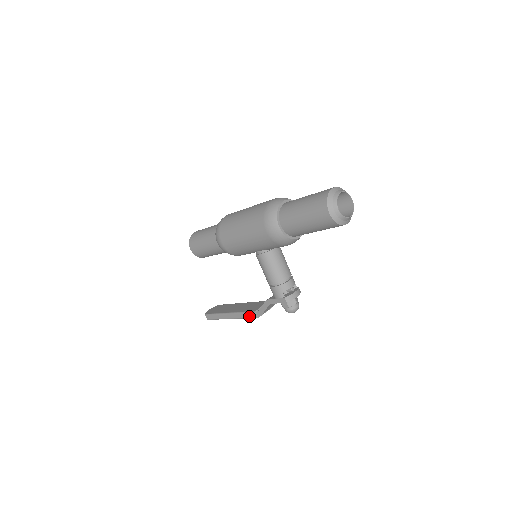
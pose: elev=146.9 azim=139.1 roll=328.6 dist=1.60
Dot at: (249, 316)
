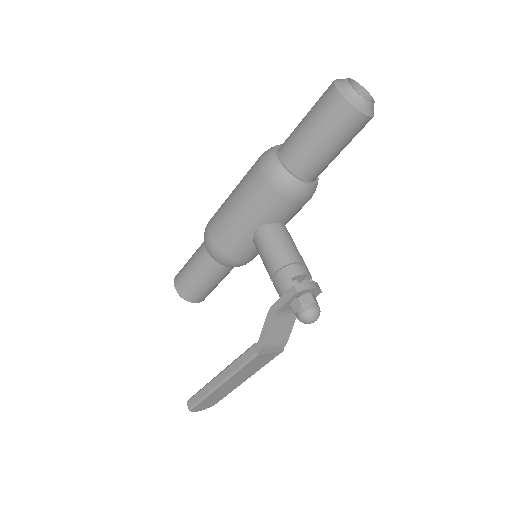
Dot at: (246, 358)
